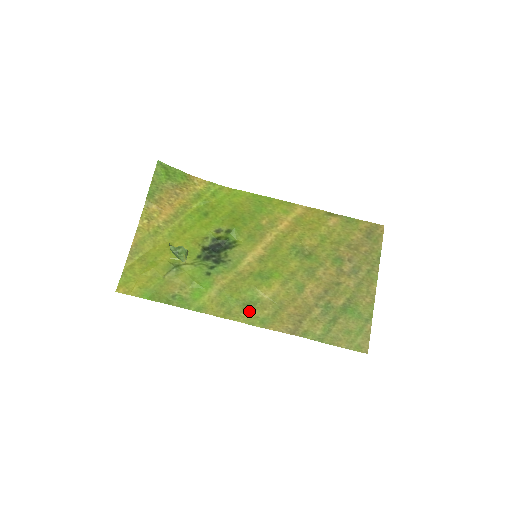
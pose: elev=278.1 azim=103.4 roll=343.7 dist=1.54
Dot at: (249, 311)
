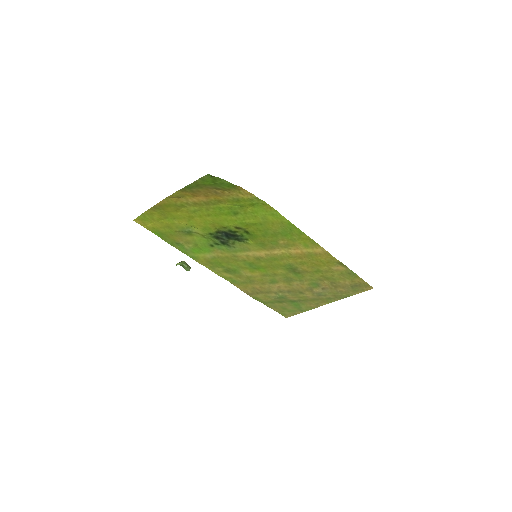
Dot at: (228, 274)
